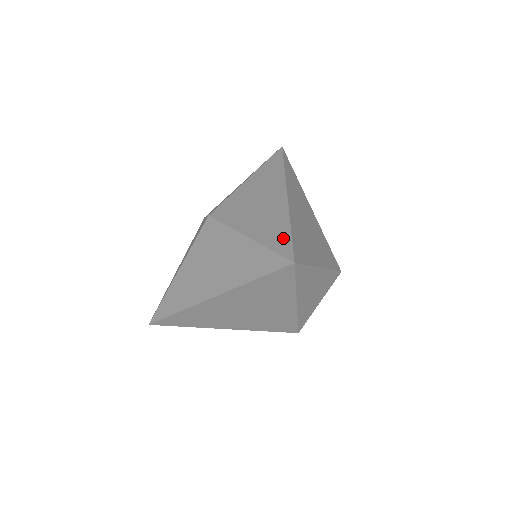
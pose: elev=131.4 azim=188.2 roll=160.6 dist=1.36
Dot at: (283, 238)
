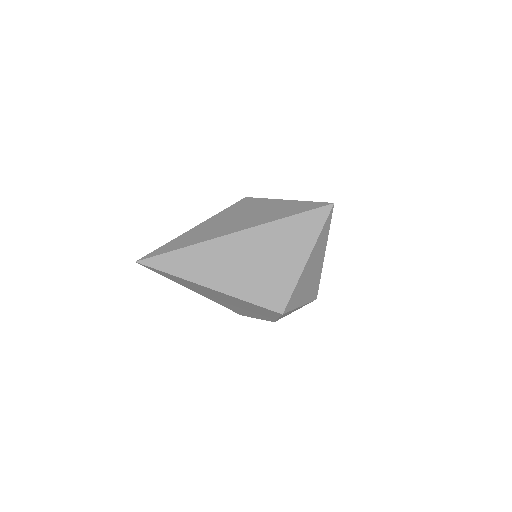
Dot at: occluded
